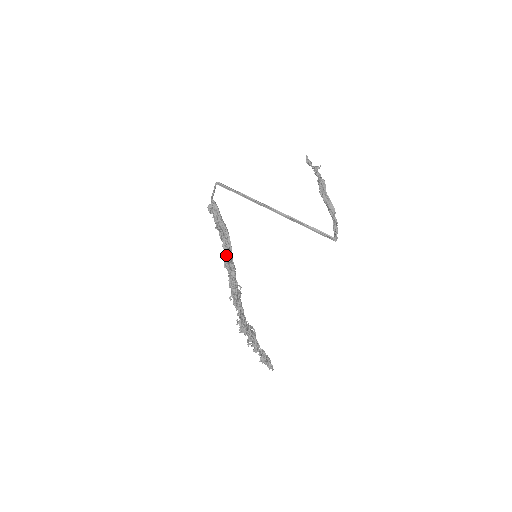
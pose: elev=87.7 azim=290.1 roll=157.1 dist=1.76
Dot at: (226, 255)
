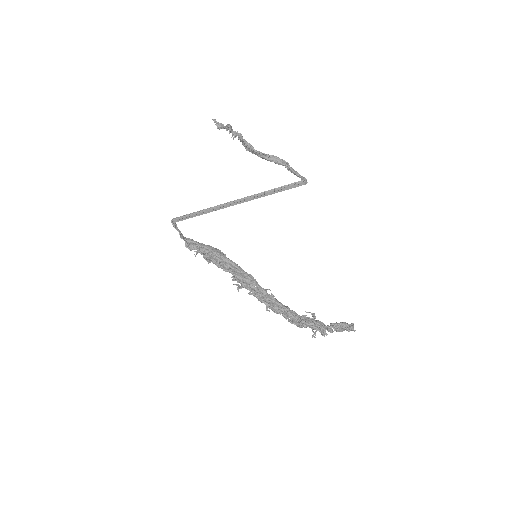
Dot at: (233, 278)
